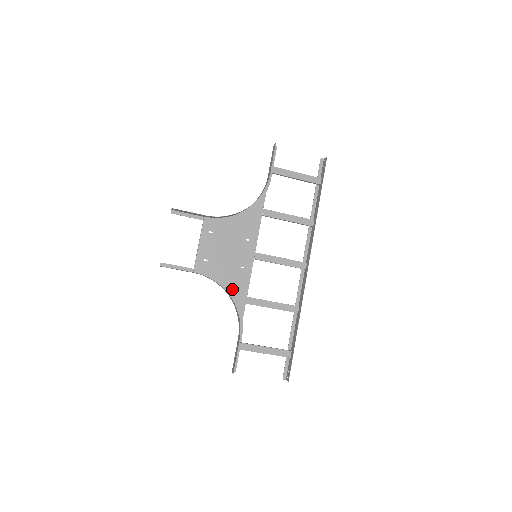
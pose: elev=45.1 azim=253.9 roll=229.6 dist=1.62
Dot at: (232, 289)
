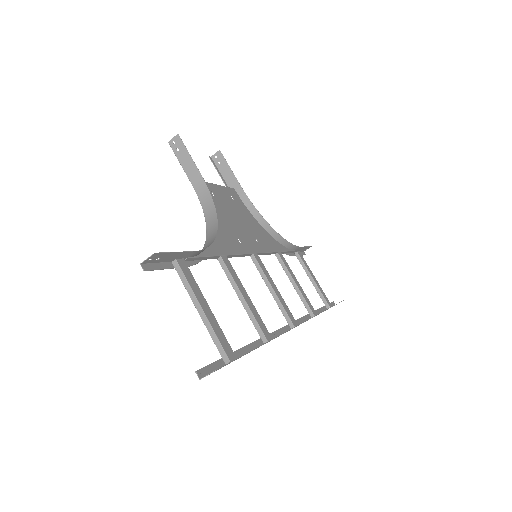
Dot at: (218, 232)
